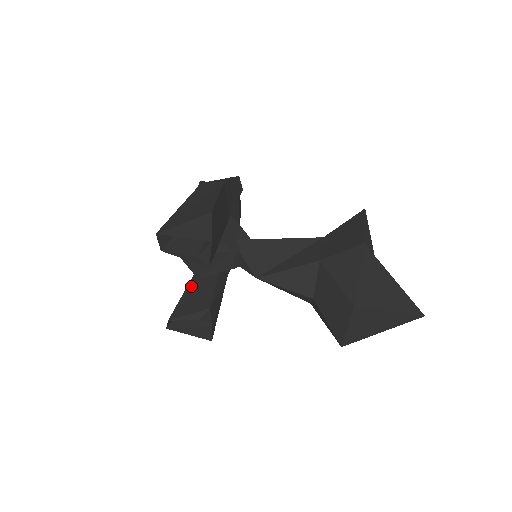
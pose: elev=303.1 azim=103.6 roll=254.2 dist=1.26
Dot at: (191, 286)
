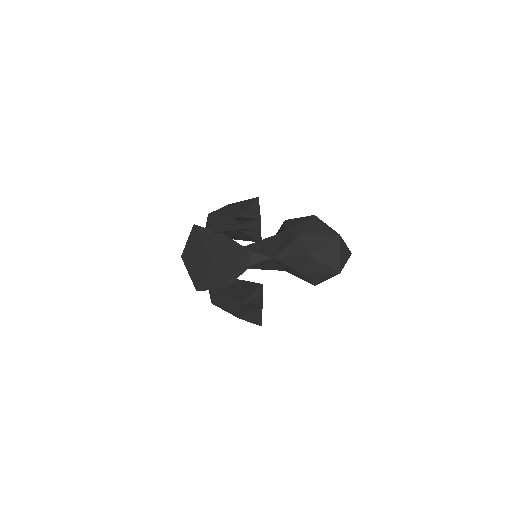
Dot at: (228, 292)
